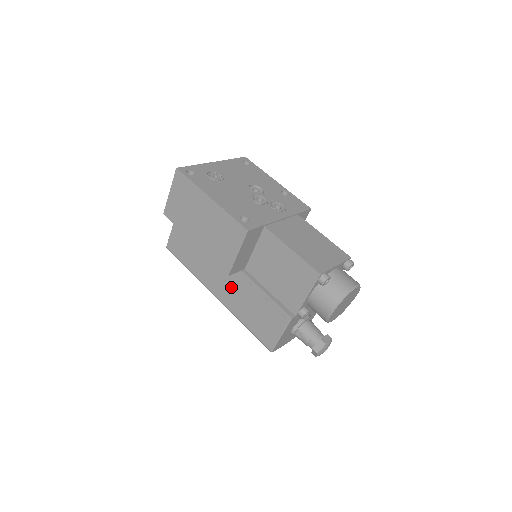
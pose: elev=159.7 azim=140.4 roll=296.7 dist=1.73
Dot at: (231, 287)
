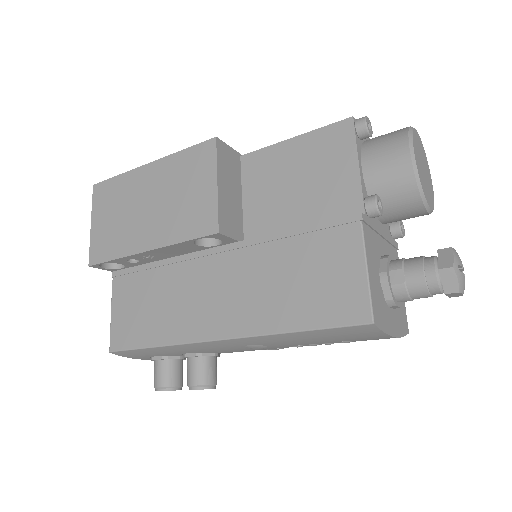
Dot at: (236, 288)
